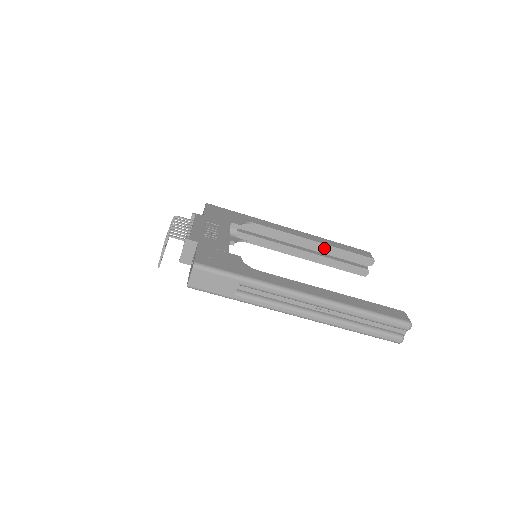
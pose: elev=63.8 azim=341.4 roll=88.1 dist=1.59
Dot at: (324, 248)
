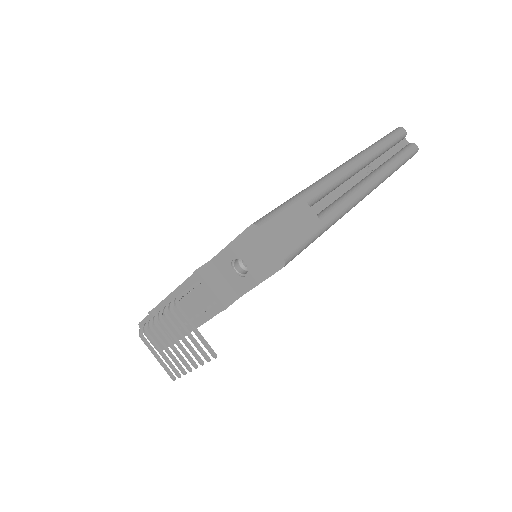
Dot at: occluded
